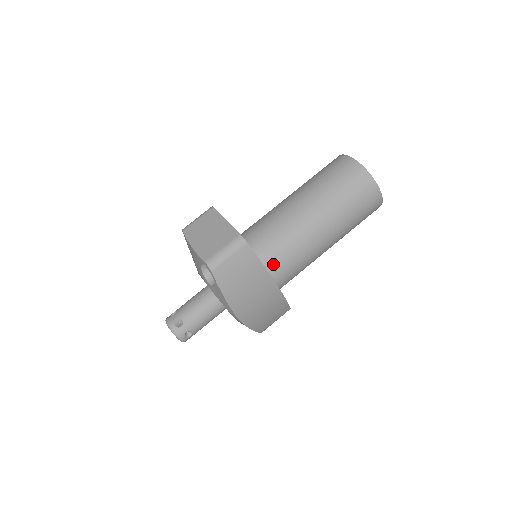
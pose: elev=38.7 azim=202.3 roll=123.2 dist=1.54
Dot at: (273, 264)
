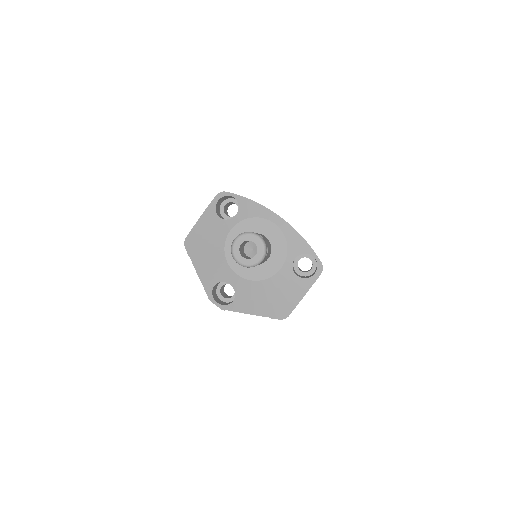
Dot at: occluded
